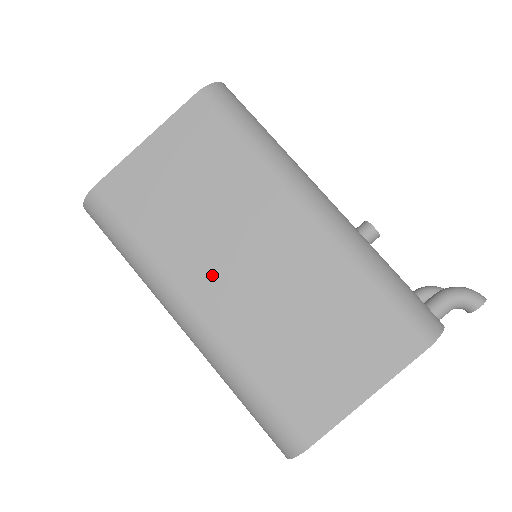
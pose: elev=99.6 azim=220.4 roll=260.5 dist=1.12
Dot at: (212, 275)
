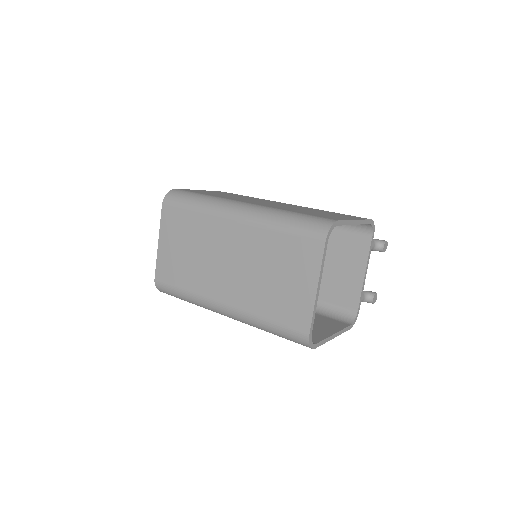
Dot at: (251, 201)
